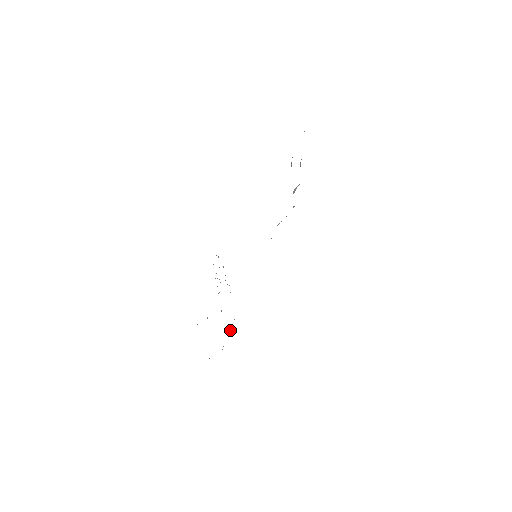
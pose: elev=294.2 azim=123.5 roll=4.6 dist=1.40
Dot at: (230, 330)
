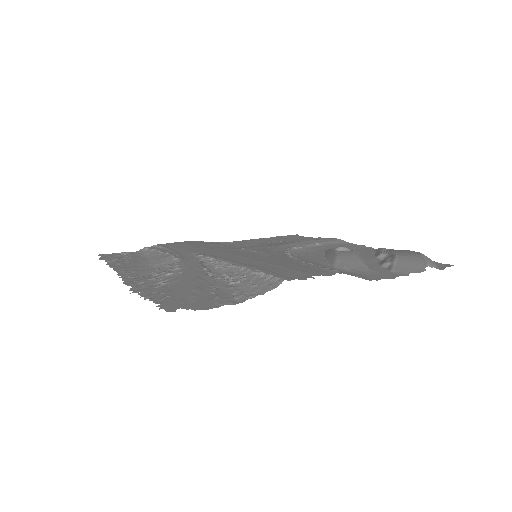
Dot at: (147, 248)
